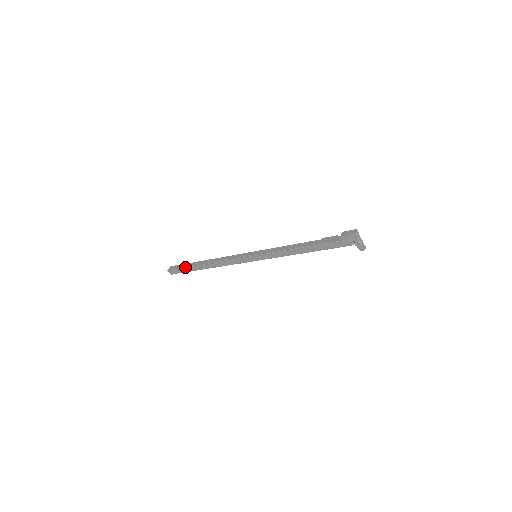
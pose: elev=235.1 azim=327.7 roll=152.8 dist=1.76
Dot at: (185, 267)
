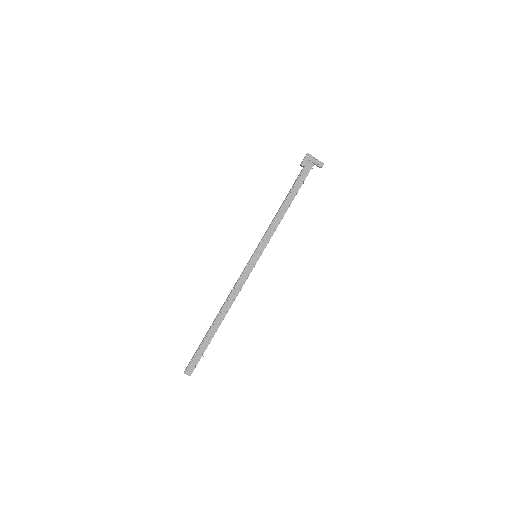
Dot at: (200, 344)
